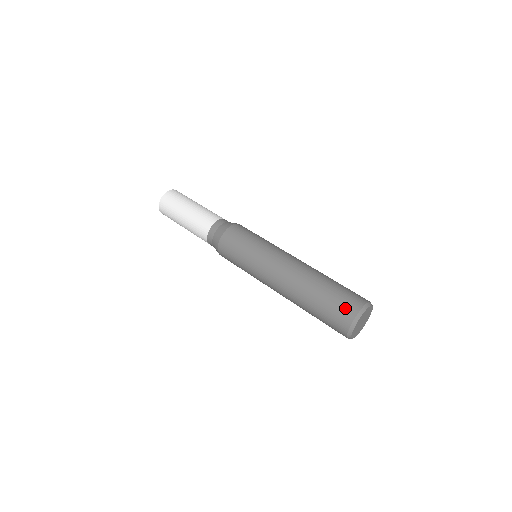
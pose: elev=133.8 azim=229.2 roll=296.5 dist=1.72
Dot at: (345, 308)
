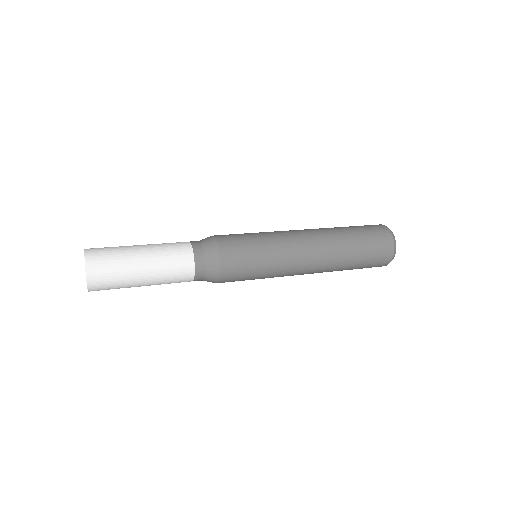
Dot at: (377, 229)
